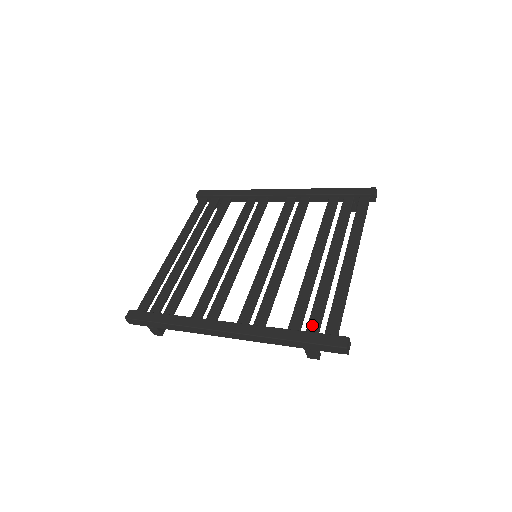
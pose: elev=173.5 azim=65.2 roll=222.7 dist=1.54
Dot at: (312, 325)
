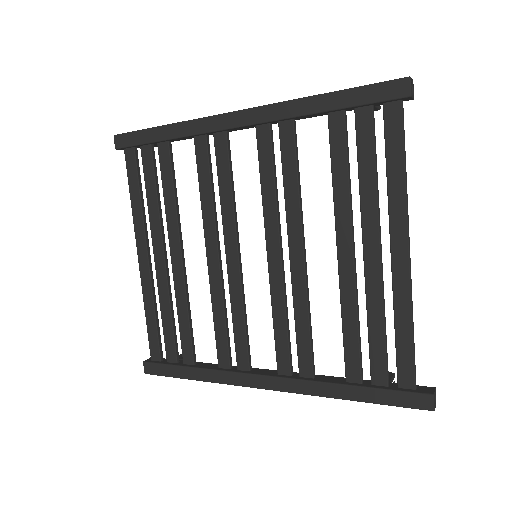
Dot at: (377, 373)
